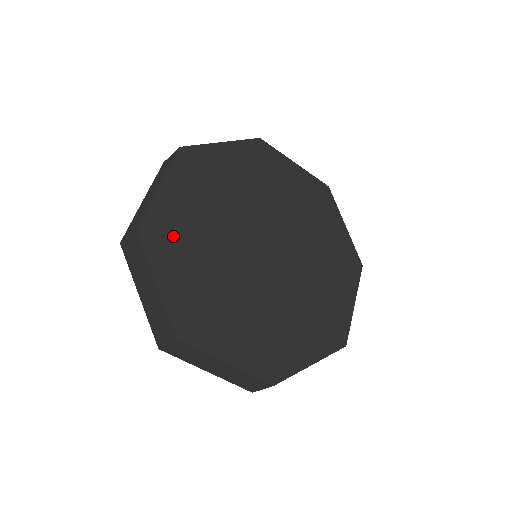
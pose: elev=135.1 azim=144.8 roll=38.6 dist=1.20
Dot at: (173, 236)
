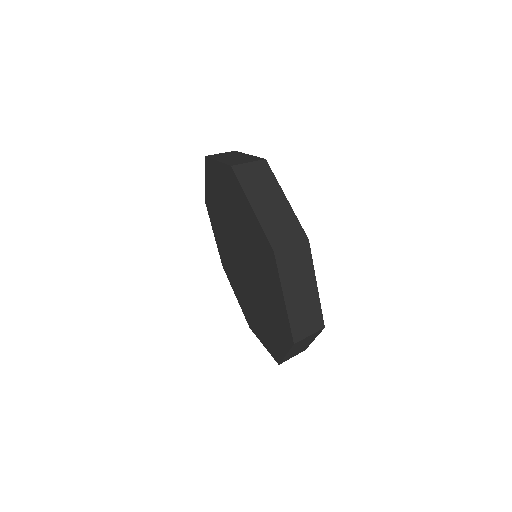
Dot at: occluded
